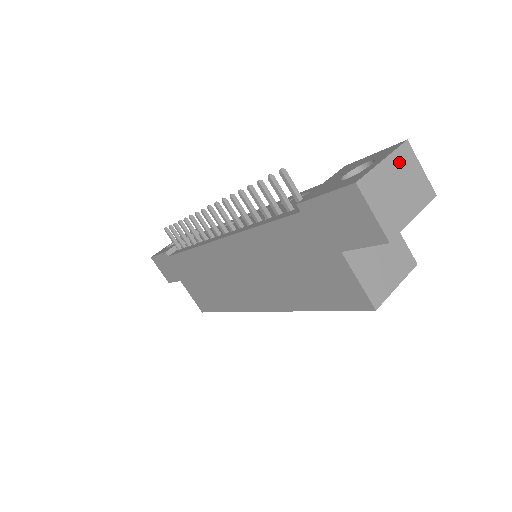
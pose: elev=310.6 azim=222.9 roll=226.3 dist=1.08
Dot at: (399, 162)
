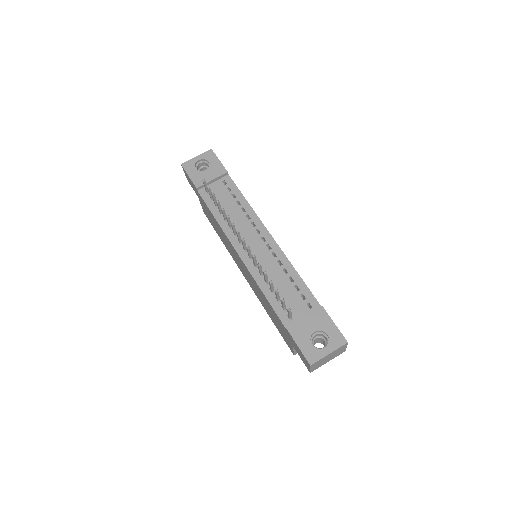
Dot at: (337, 351)
